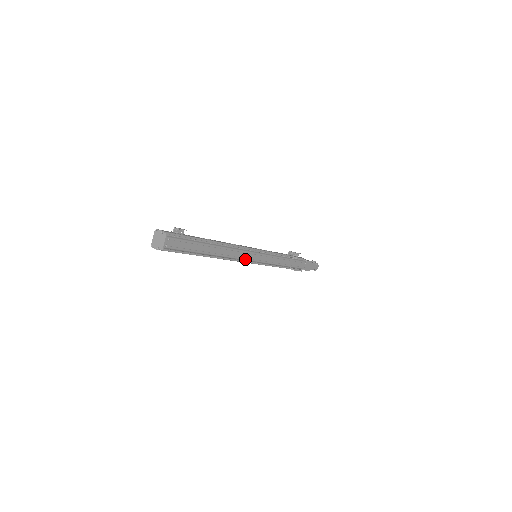
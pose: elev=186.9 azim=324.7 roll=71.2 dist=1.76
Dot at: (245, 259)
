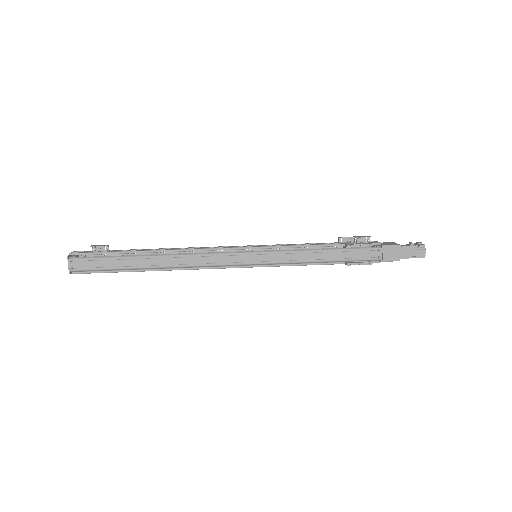
Dot at: (220, 264)
